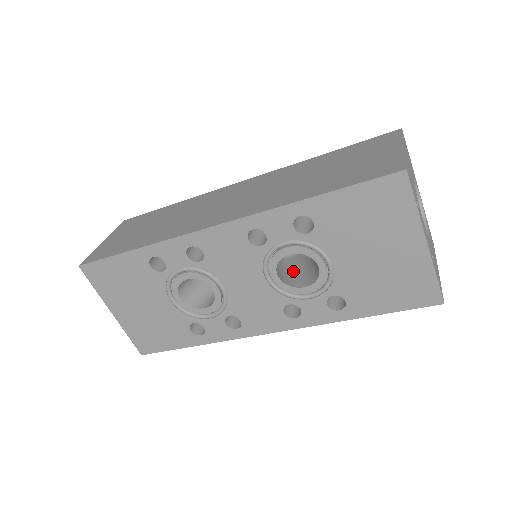
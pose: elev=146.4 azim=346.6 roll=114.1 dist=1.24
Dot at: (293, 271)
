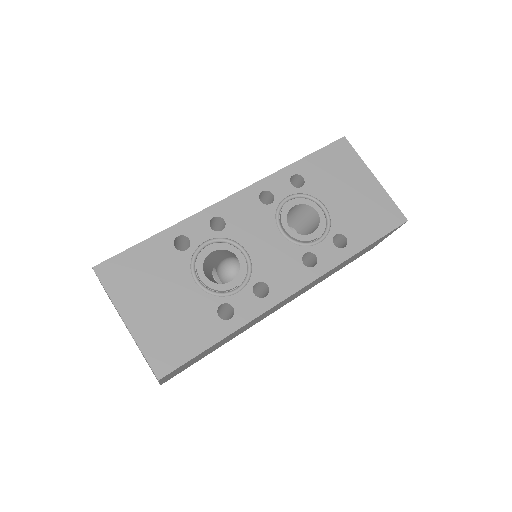
Dot at: occluded
